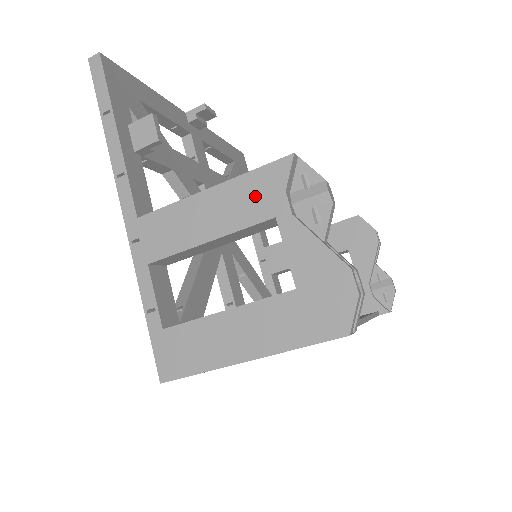
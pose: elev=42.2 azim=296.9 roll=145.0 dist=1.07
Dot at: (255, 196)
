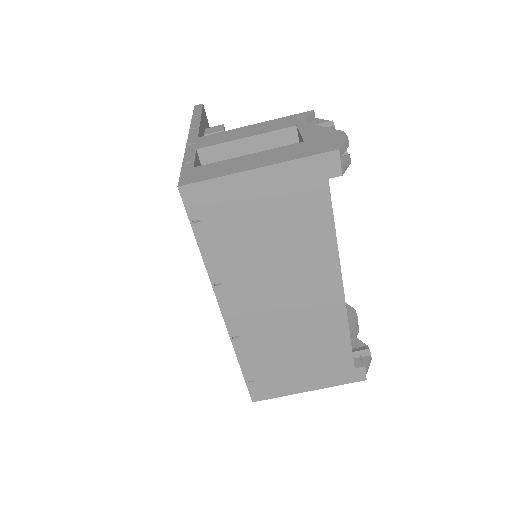
Dot at: (285, 122)
